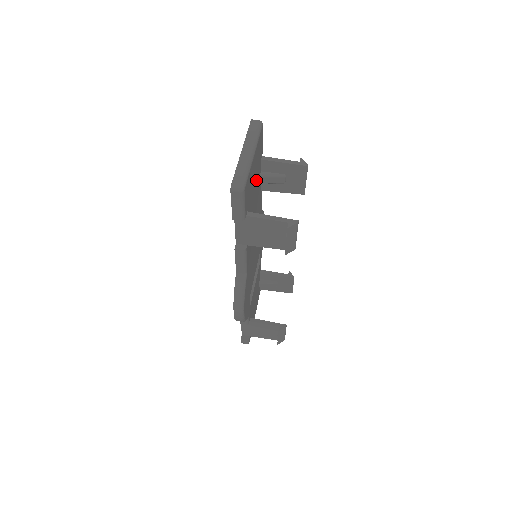
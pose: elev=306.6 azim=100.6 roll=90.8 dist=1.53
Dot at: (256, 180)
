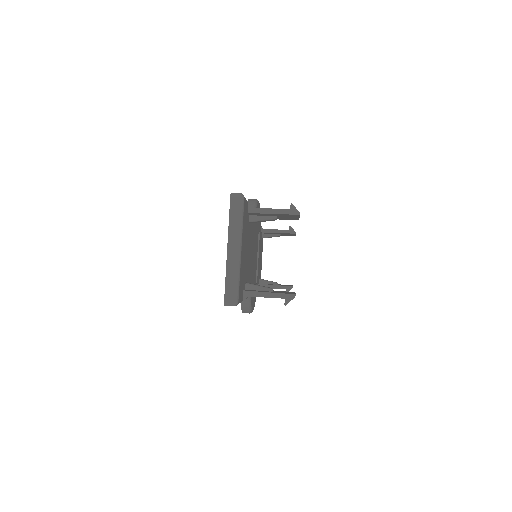
Dot at: (246, 241)
